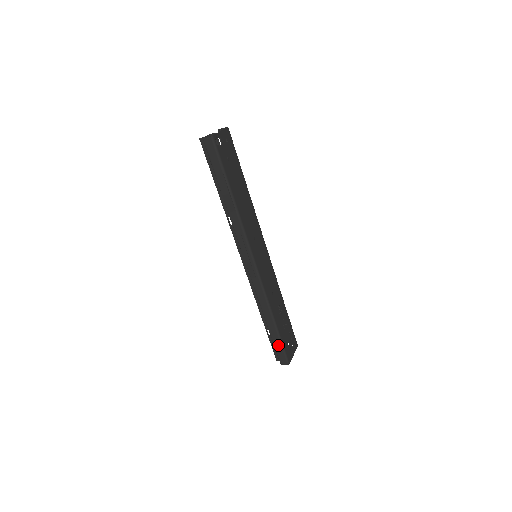
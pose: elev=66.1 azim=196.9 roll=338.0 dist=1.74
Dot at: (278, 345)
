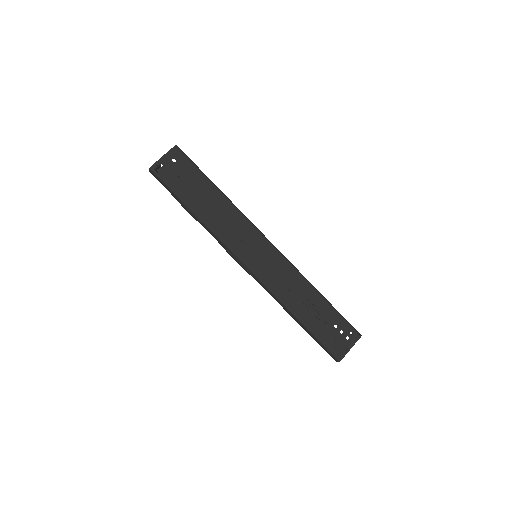
Dot at: (318, 342)
